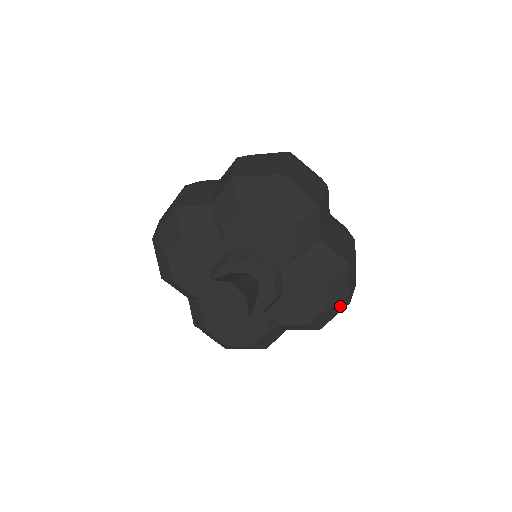
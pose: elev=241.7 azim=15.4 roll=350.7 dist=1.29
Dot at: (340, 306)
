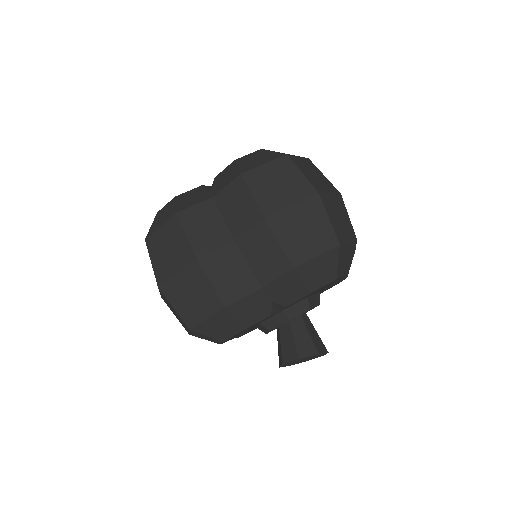
Dot at: occluded
